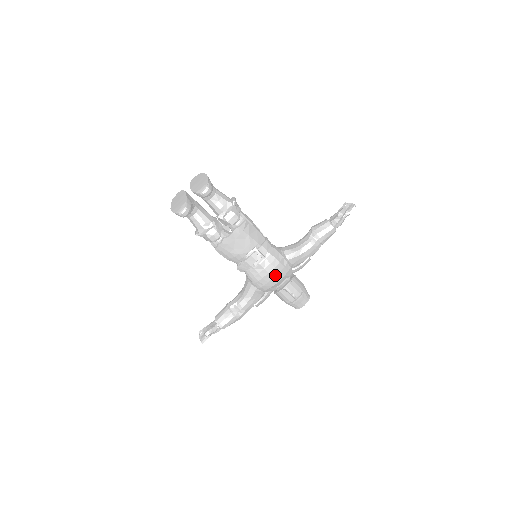
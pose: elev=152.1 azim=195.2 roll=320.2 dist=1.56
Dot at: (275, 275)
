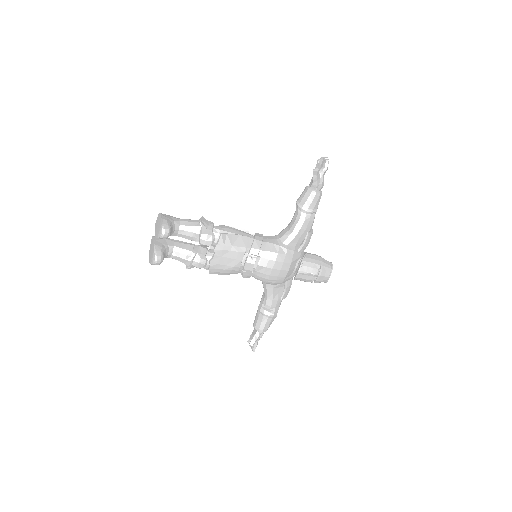
Dot at: (280, 267)
